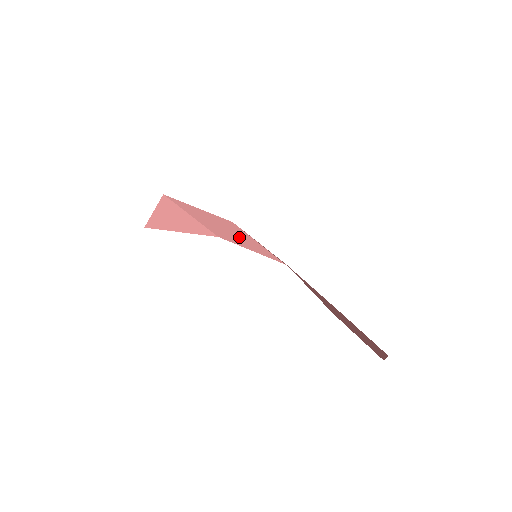
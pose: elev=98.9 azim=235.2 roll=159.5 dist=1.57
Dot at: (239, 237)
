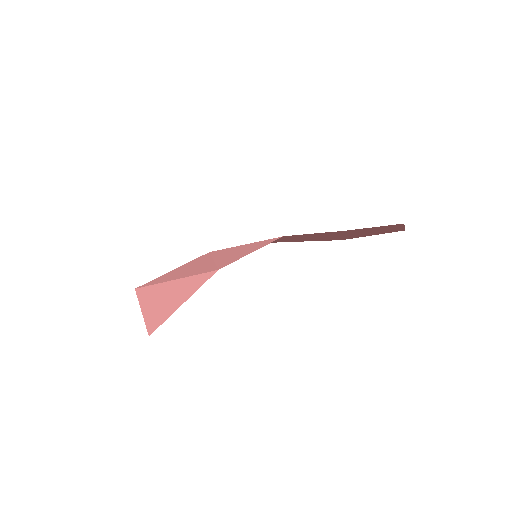
Dot at: (230, 255)
